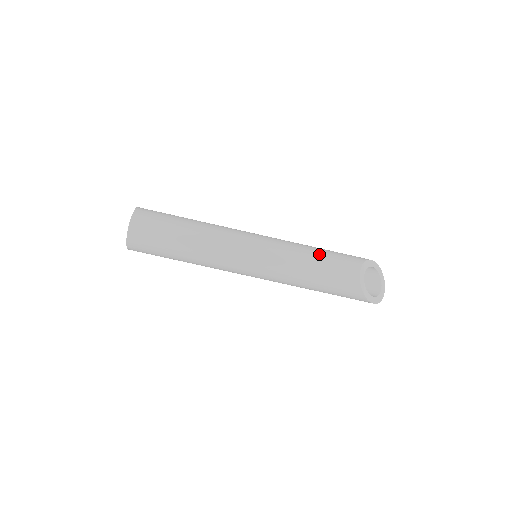
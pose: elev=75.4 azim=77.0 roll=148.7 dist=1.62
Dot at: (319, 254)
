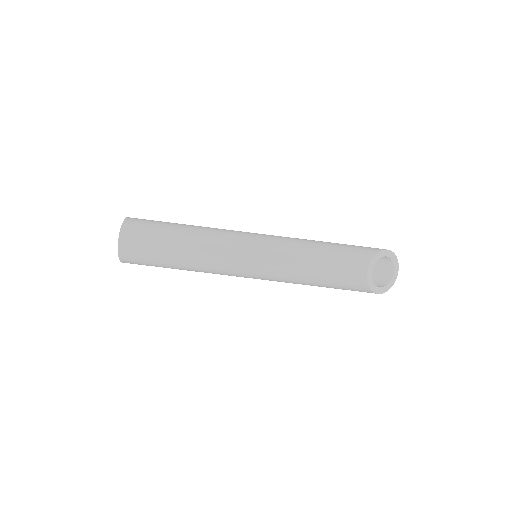
Dot at: (322, 255)
